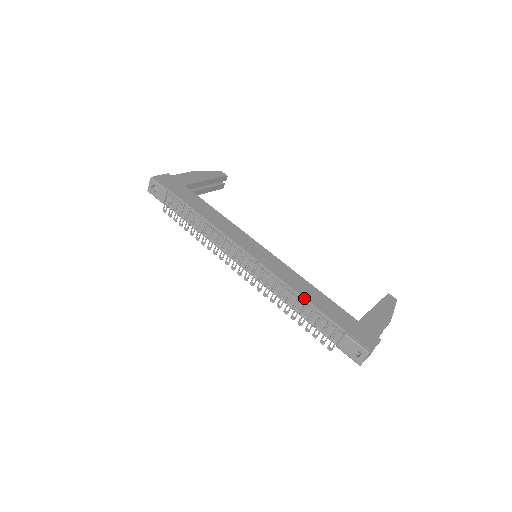
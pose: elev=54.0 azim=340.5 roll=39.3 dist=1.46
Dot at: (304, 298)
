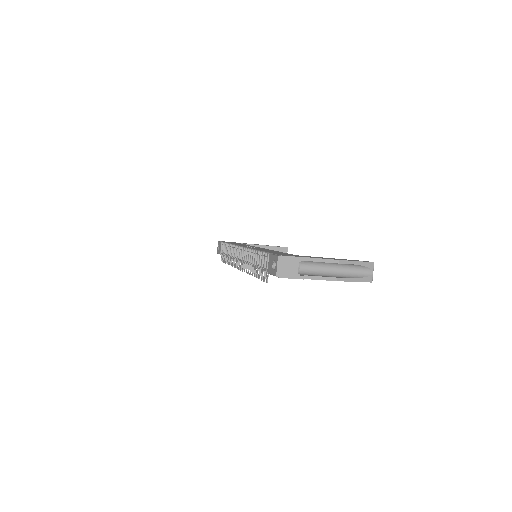
Dot at: (258, 250)
